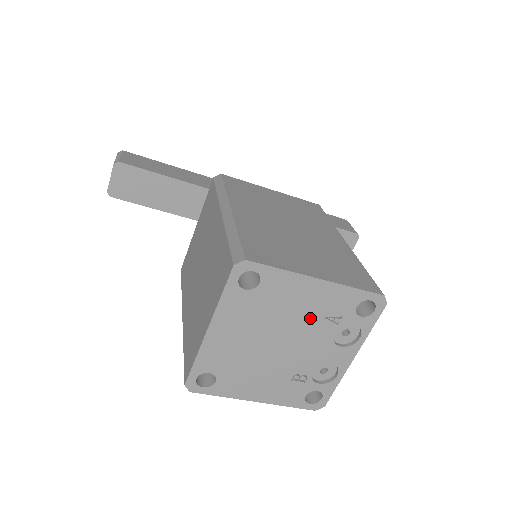
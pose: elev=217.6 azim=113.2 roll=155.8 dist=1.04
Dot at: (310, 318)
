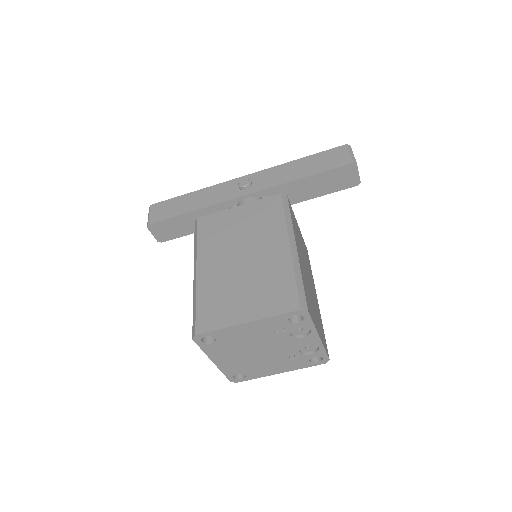
Dot at: (265, 336)
